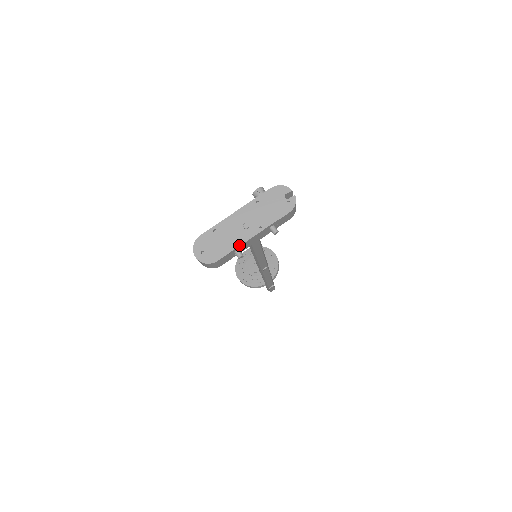
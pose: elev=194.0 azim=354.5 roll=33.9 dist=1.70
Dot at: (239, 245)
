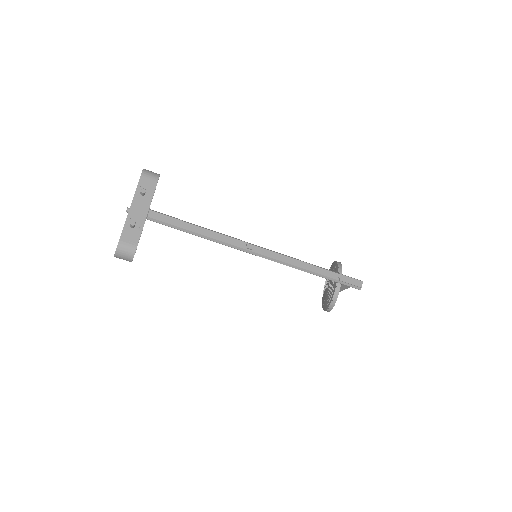
Dot at: (126, 220)
